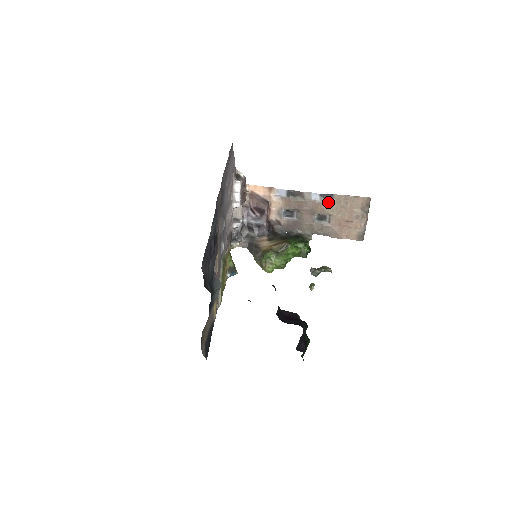
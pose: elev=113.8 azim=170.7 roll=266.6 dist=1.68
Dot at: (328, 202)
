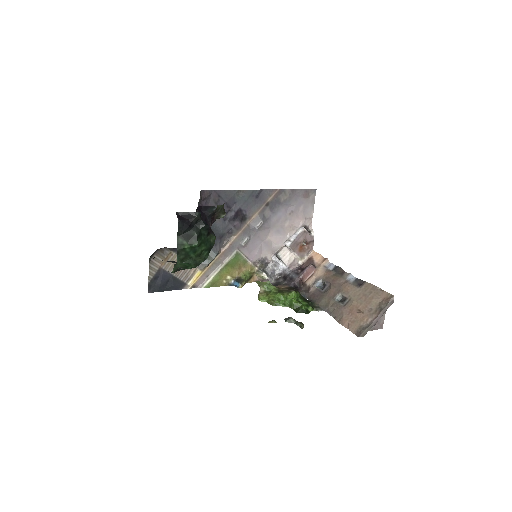
Dot at: (357, 286)
